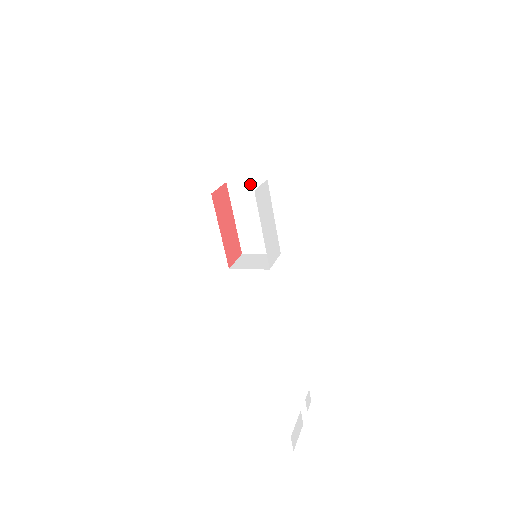
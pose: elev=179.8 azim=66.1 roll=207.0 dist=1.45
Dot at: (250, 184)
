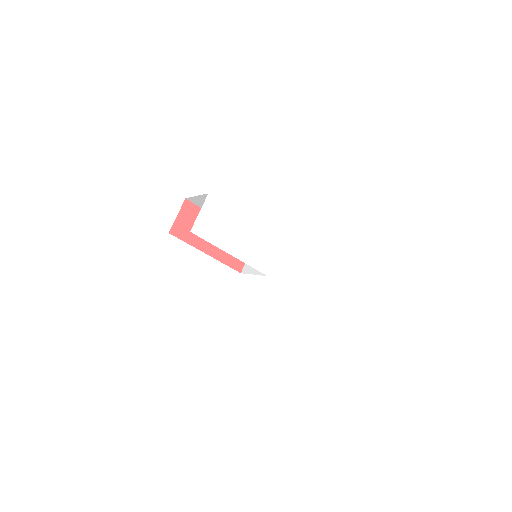
Dot at: (202, 198)
